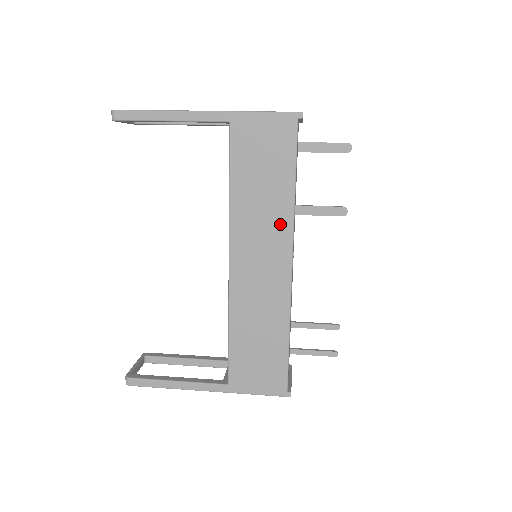
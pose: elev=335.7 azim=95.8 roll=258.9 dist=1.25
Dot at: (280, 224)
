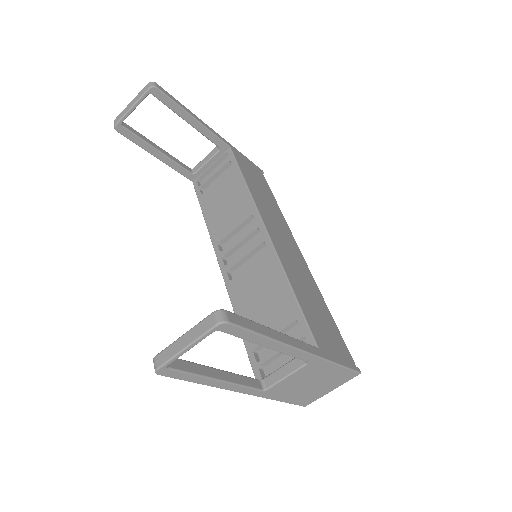
Dot at: (281, 220)
